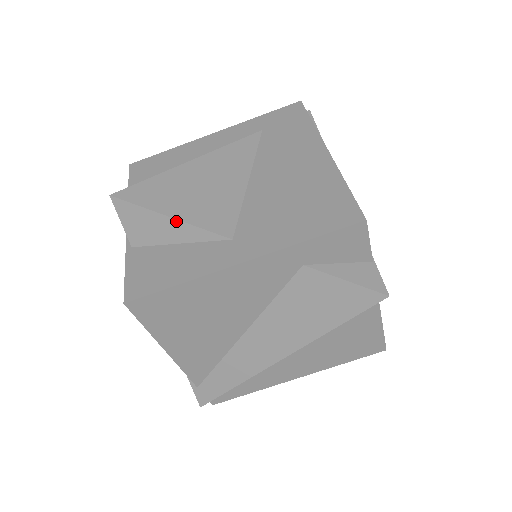
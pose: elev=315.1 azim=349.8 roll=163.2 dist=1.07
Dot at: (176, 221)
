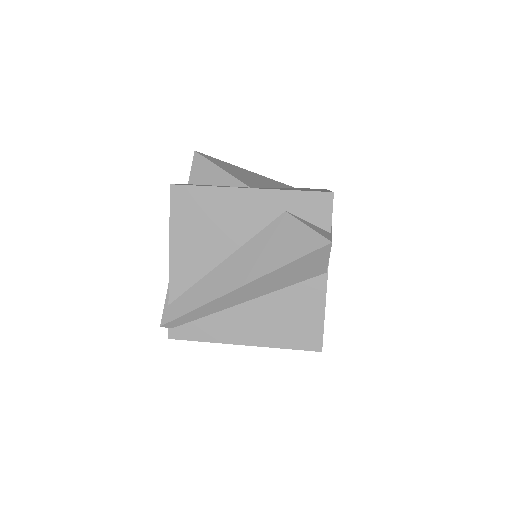
Dot at: (223, 171)
